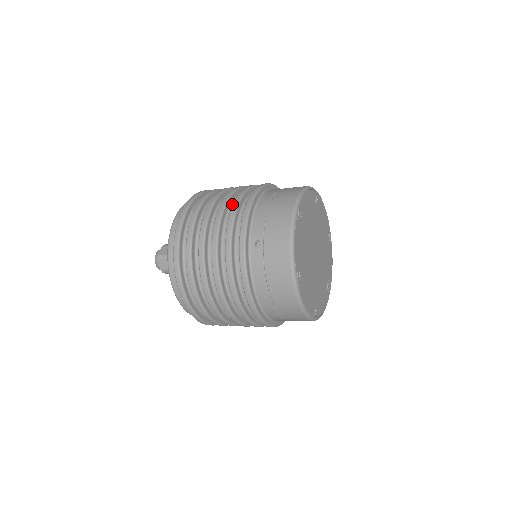
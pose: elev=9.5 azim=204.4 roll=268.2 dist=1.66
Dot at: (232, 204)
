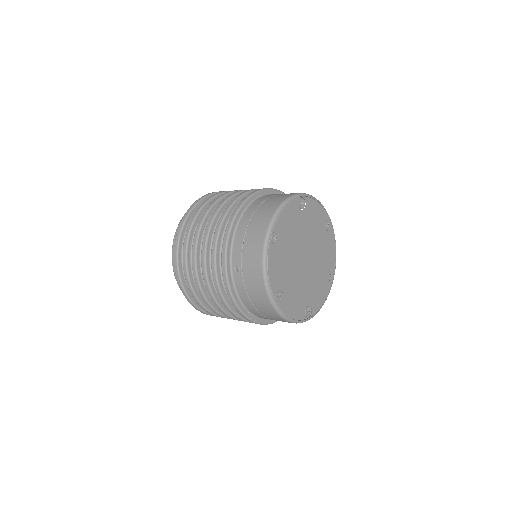
Dot at: occluded
